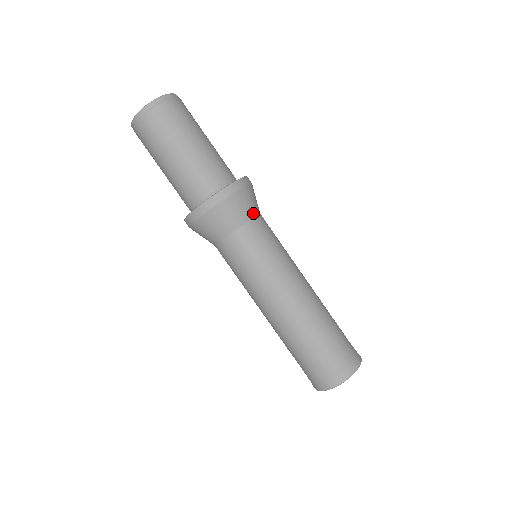
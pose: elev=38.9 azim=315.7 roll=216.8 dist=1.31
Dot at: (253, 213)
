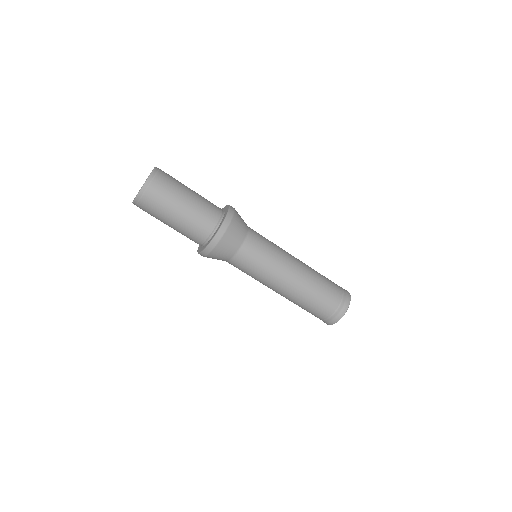
Dot at: (246, 224)
